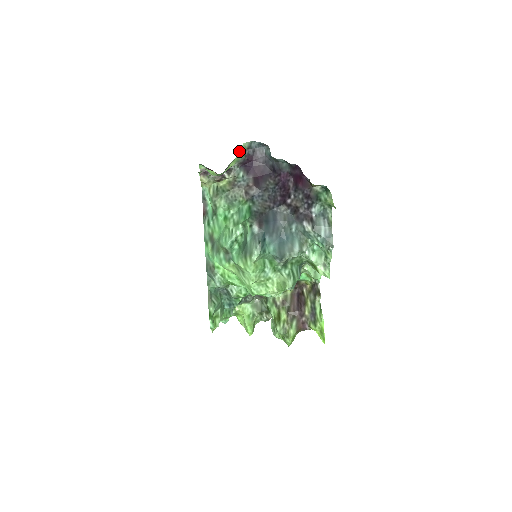
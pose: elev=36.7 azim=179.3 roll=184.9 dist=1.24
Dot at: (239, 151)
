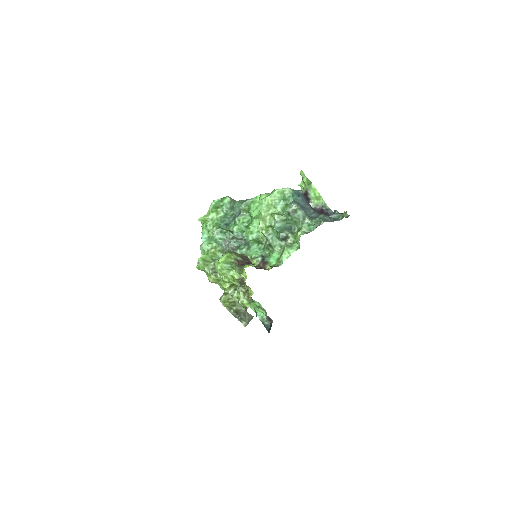
Dot at: occluded
